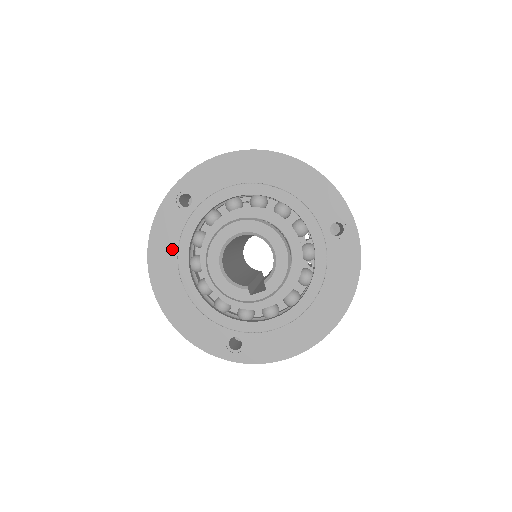
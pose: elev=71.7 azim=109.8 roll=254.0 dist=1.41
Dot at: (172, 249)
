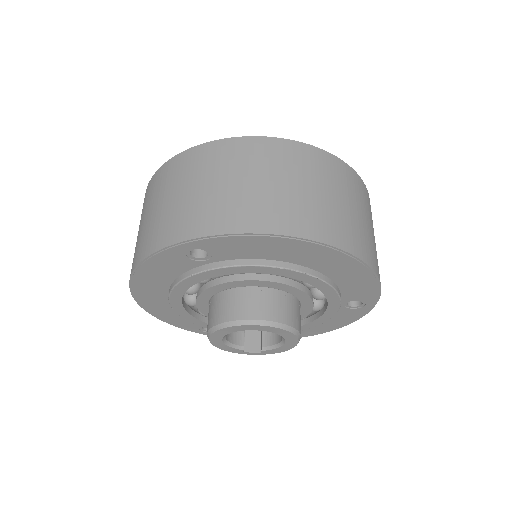
Dot at: (165, 279)
